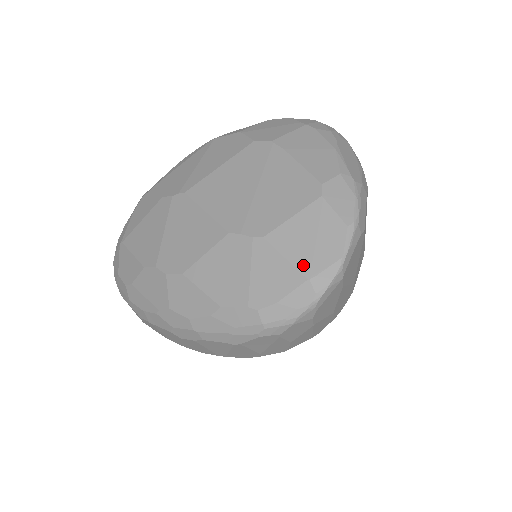
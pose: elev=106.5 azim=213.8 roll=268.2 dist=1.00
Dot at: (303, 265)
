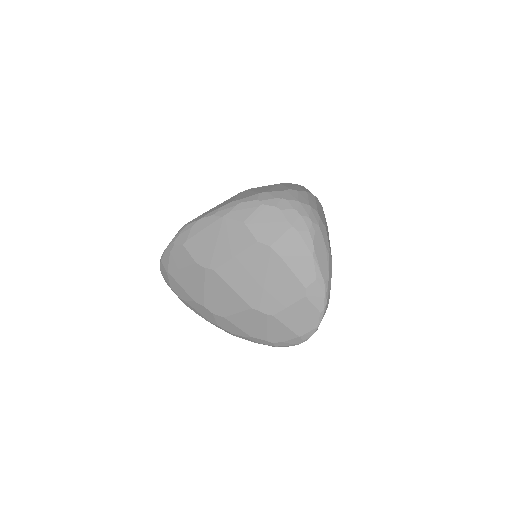
Dot at: (296, 330)
